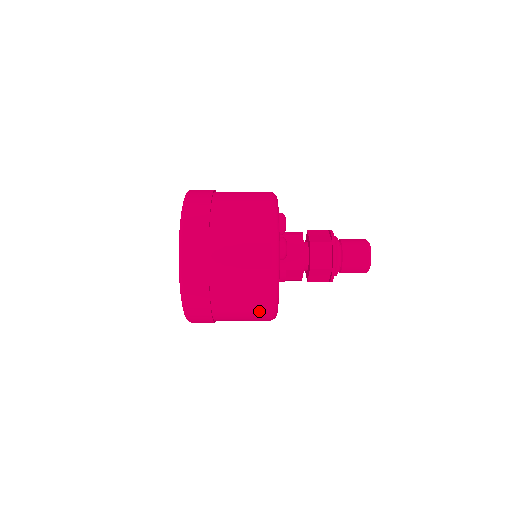
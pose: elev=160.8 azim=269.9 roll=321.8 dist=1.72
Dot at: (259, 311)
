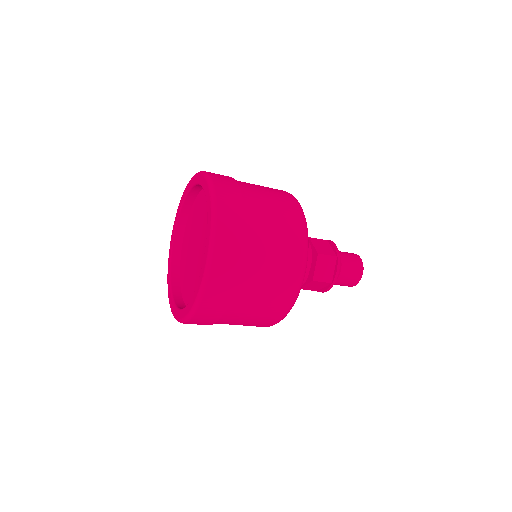
Dot at: (291, 261)
